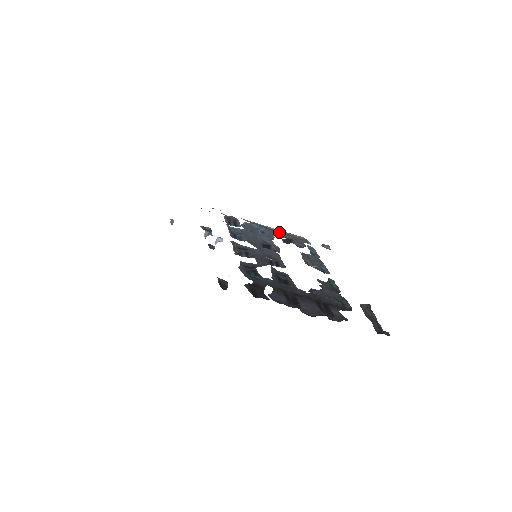
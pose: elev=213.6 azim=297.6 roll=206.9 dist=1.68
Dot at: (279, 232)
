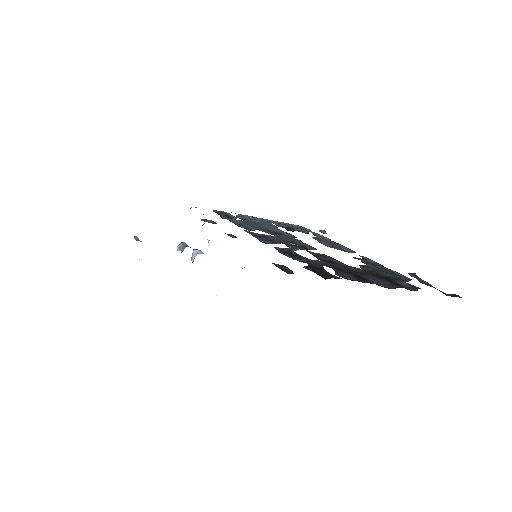
Dot at: (274, 222)
